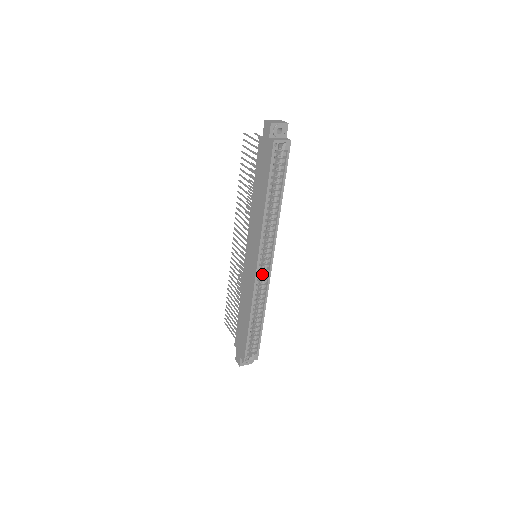
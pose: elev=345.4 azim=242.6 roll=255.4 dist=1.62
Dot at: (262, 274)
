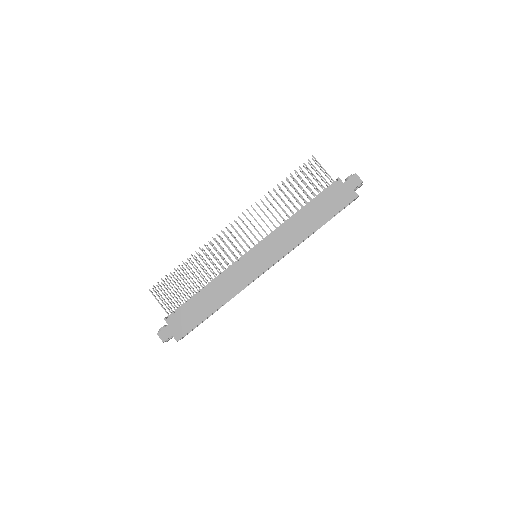
Dot at: occluded
